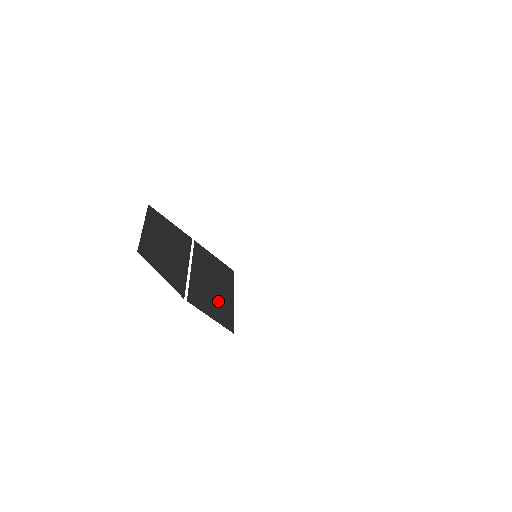
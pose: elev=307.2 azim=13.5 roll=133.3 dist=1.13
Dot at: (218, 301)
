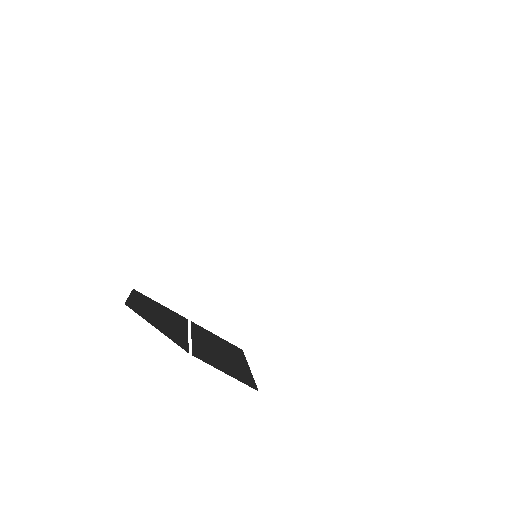
Dot at: (231, 365)
